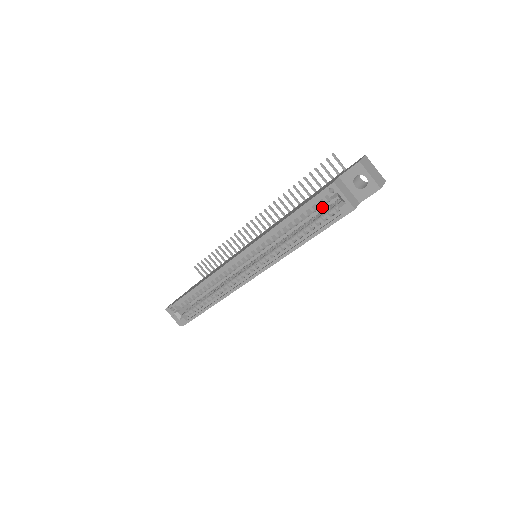
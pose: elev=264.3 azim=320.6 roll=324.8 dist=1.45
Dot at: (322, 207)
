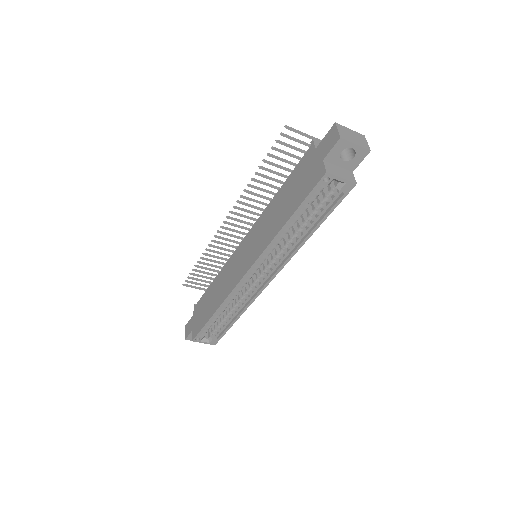
Dot at: occluded
